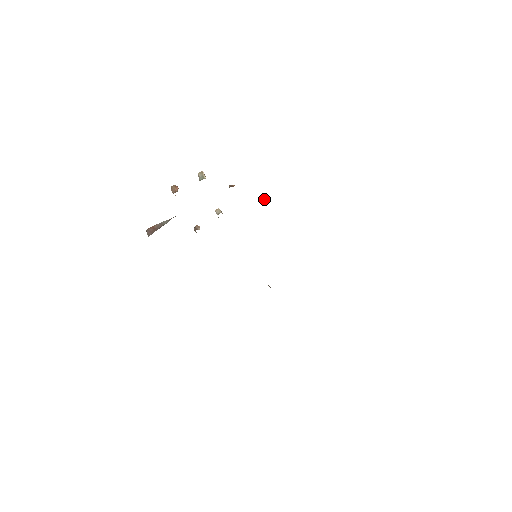
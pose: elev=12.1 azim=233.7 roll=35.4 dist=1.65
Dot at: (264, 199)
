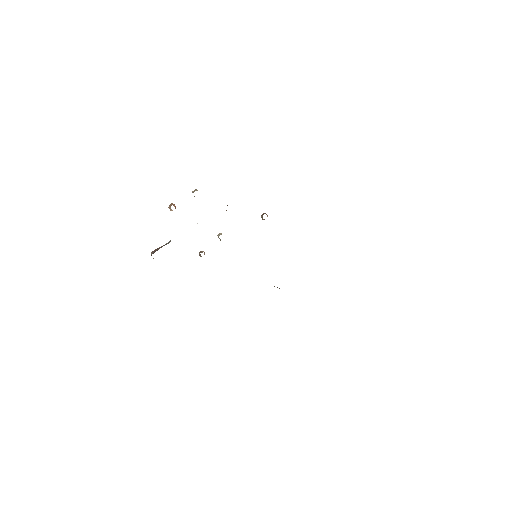
Dot at: (262, 217)
